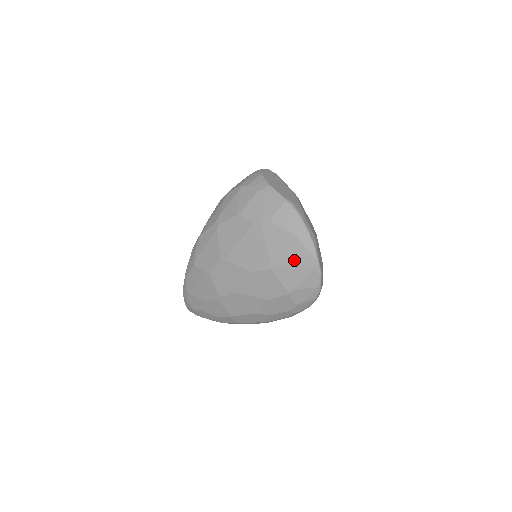
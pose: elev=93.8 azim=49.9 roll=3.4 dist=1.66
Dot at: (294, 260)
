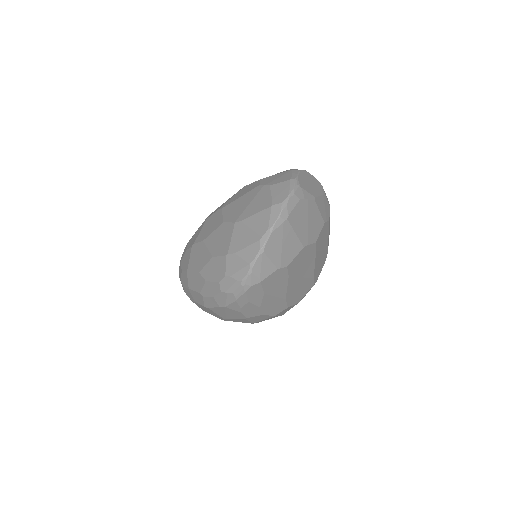
Dot at: (254, 223)
